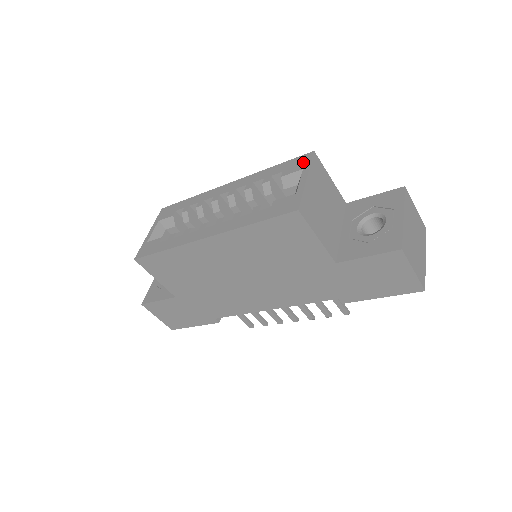
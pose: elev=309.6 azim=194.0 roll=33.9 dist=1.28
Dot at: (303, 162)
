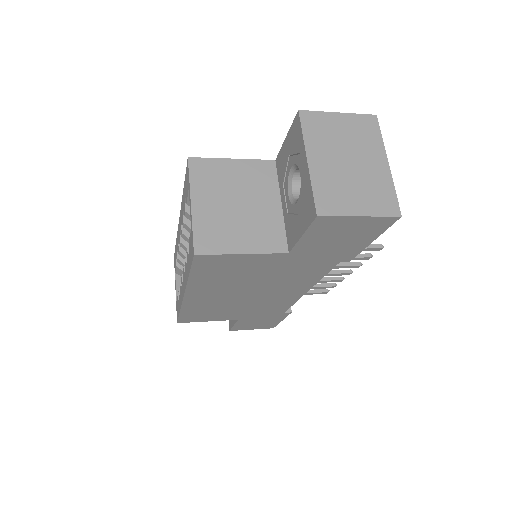
Dot at: (187, 178)
